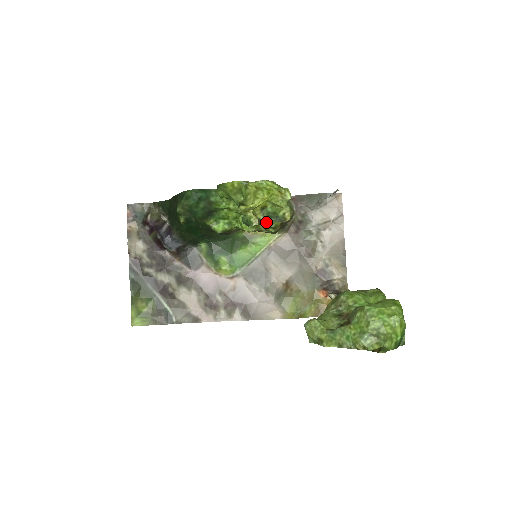
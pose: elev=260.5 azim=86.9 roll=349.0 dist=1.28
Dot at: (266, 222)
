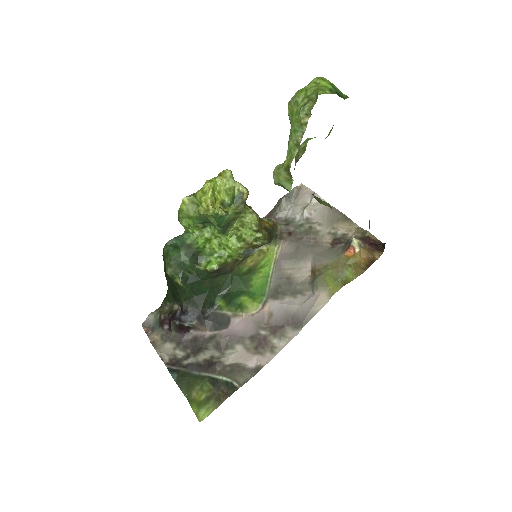
Dot at: (246, 229)
